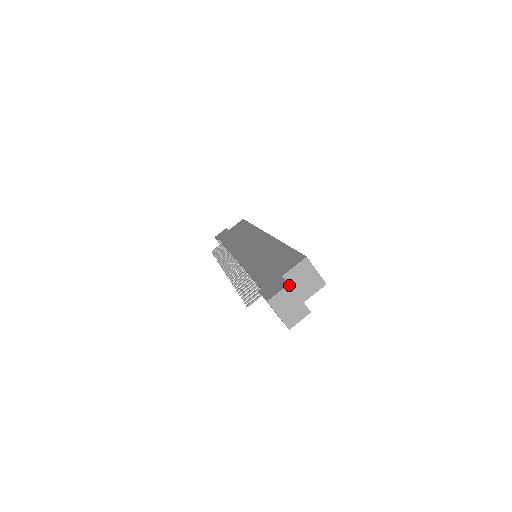
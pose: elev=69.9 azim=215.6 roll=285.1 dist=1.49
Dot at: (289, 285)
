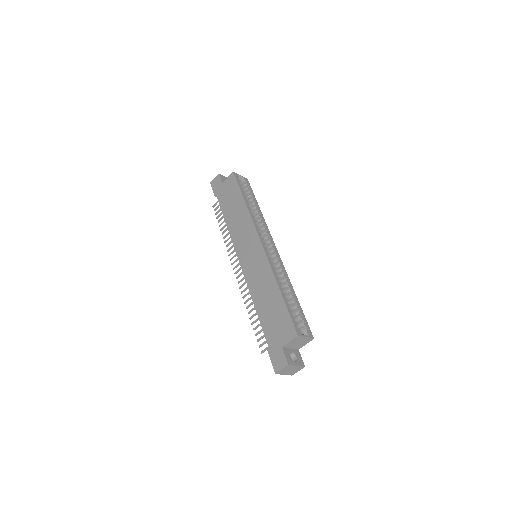
Dot at: (288, 365)
